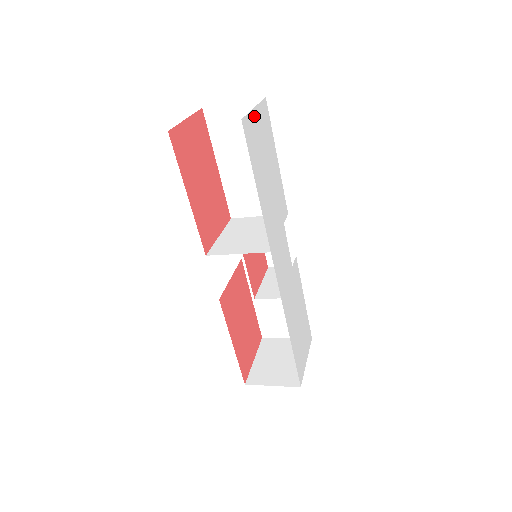
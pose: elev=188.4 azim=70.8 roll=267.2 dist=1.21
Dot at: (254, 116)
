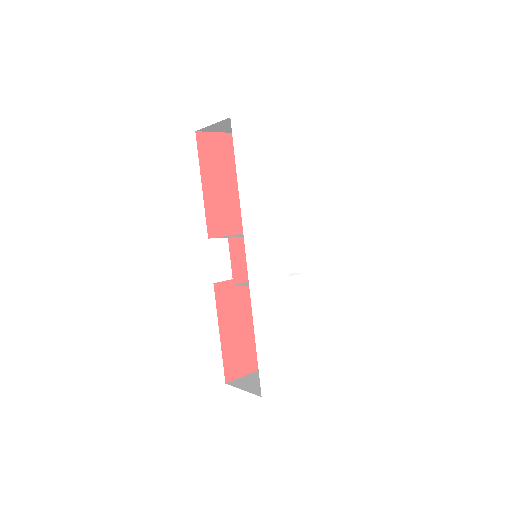
Dot at: (257, 125)
